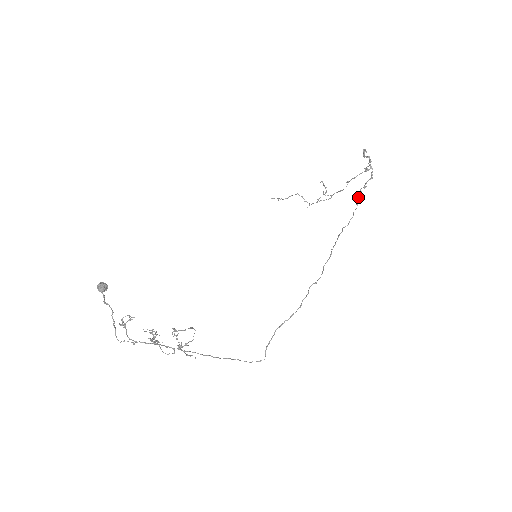
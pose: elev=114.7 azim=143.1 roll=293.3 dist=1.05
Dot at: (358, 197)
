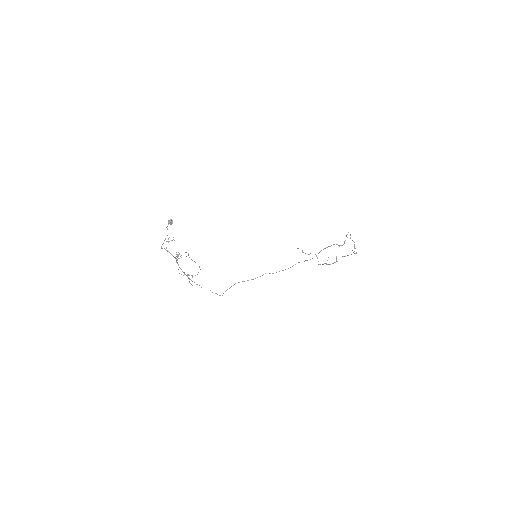
Dot at: (323, 249)
